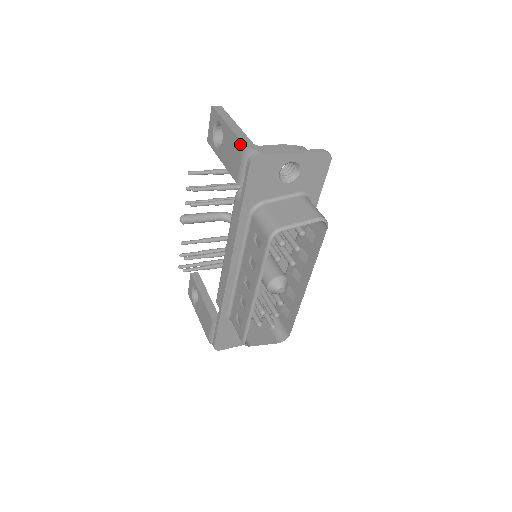
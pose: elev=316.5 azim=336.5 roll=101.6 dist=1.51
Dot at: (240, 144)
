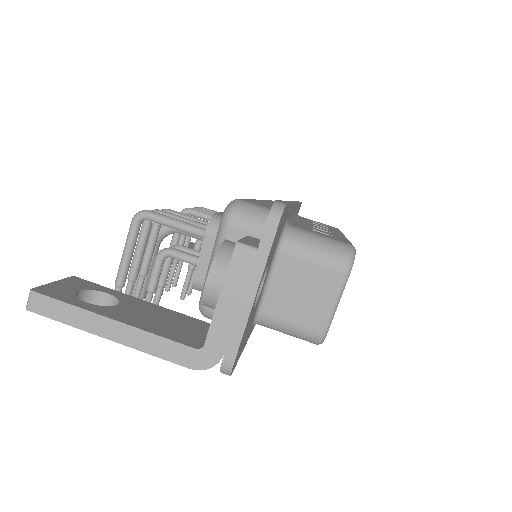
Dot at: (179, 363)
